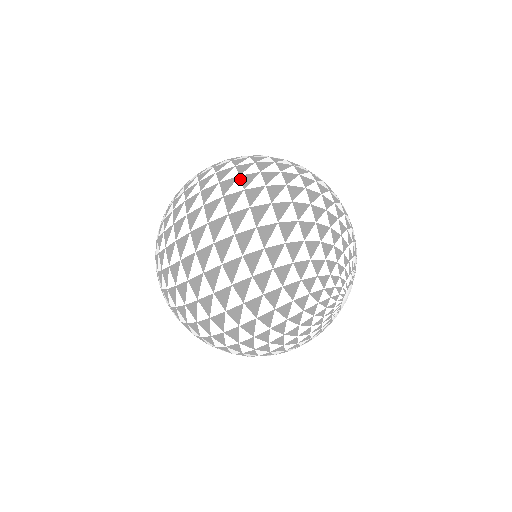
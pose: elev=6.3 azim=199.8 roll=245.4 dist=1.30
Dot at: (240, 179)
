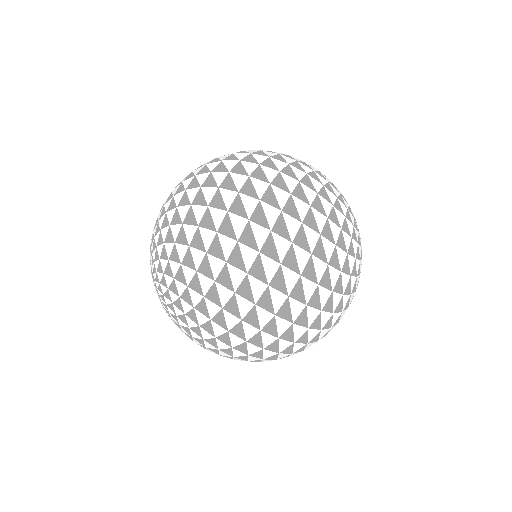
Dot at: (220, 156)
